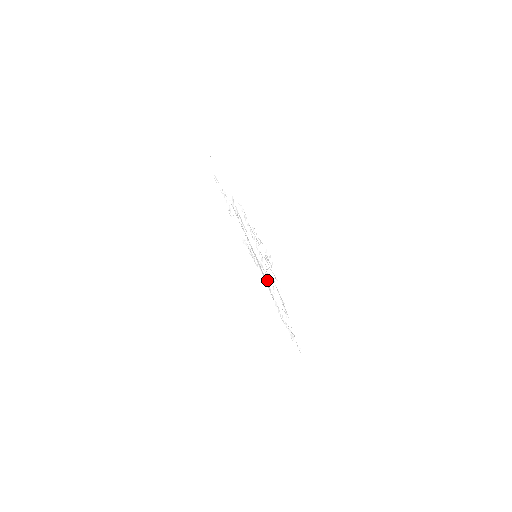
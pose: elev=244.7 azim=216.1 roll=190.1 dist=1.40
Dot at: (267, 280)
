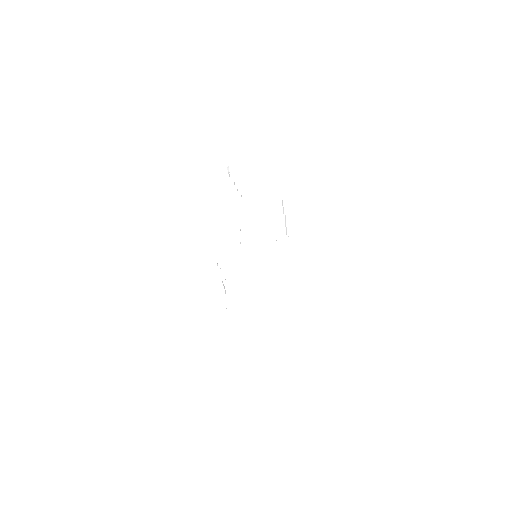
Dot at: occluded
